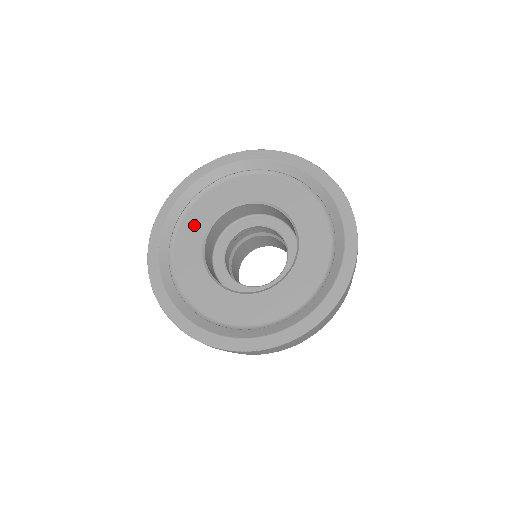
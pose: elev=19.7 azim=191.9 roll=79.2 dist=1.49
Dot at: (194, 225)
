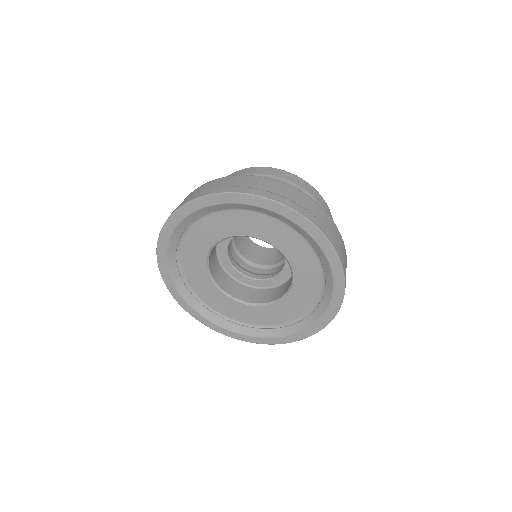
Dot at: (196, 276)
